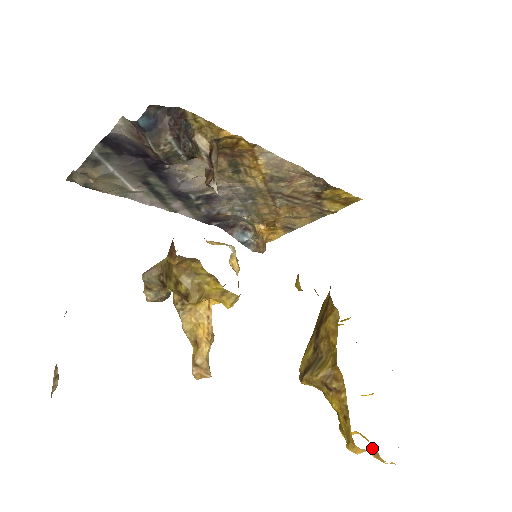
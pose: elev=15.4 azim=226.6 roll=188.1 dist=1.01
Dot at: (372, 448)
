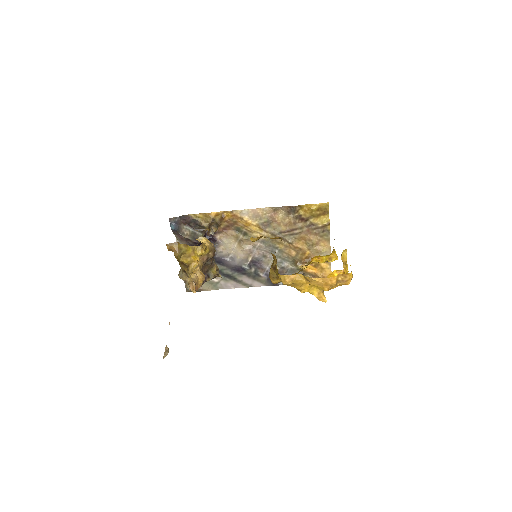
Dot at: (299, 276)
